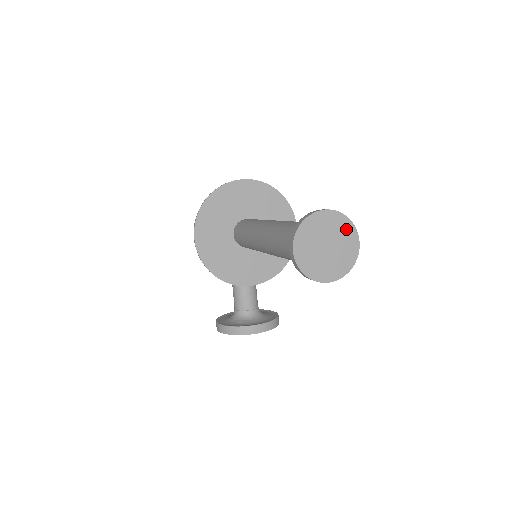
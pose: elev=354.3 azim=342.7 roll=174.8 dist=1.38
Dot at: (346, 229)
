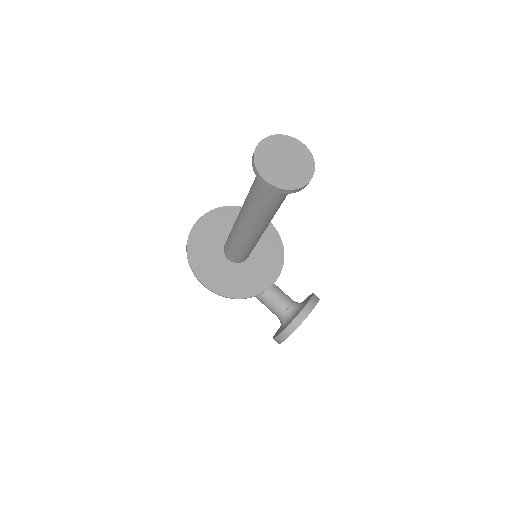
Dot at: (287, 142)
